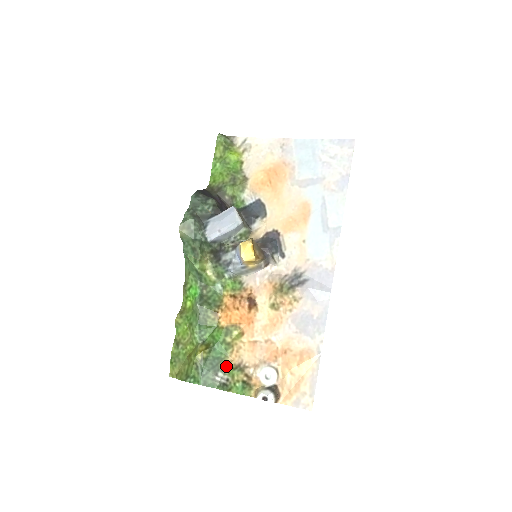
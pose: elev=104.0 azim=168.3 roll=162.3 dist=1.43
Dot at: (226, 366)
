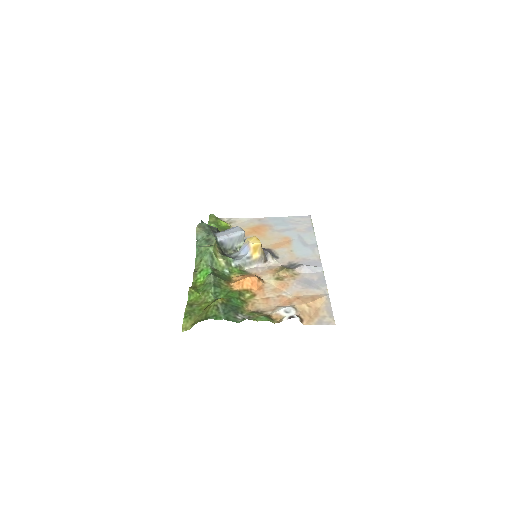
Dot at: (244, 312)
